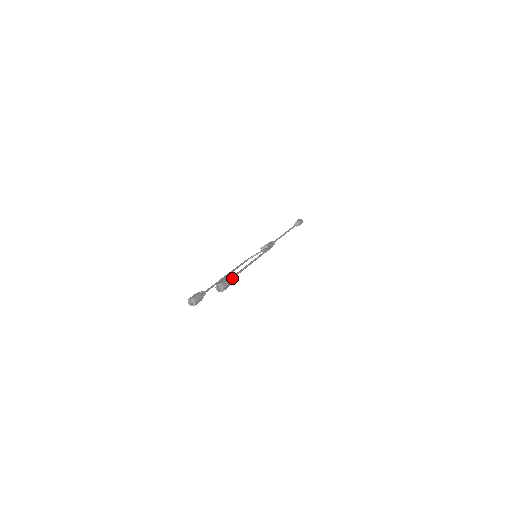
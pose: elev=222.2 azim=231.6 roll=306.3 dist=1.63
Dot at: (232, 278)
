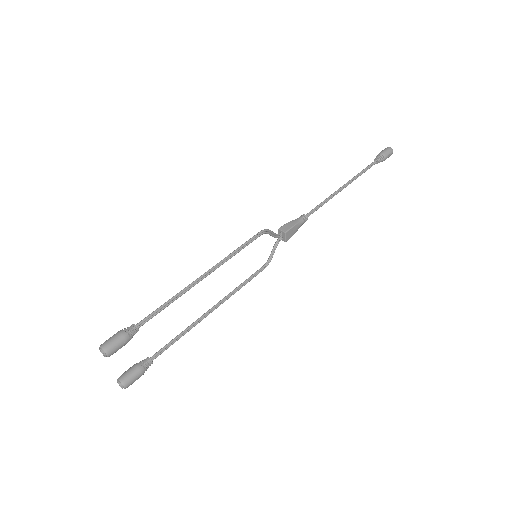
Dot at: (138, 324)
